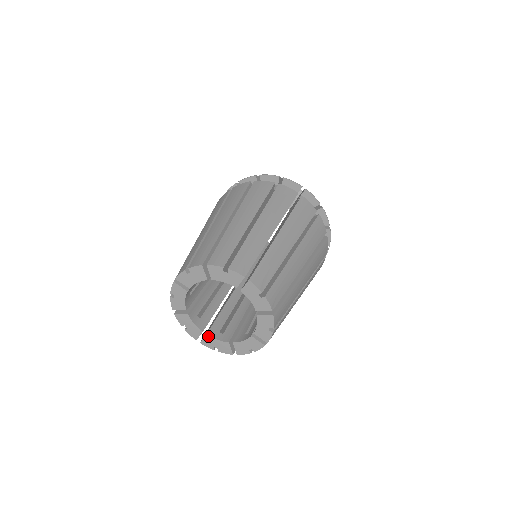
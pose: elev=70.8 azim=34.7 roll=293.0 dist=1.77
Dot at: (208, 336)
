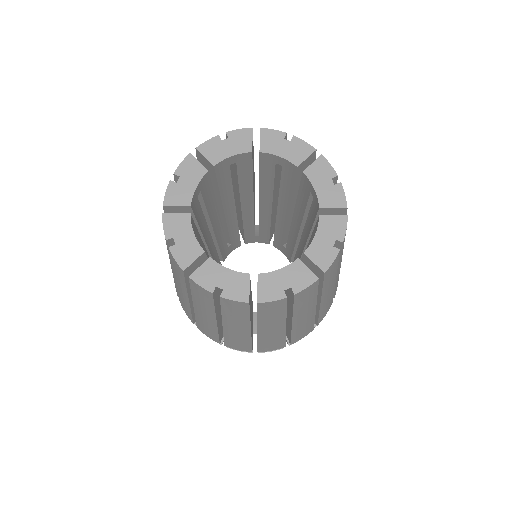
Dot at: (262, 275)
